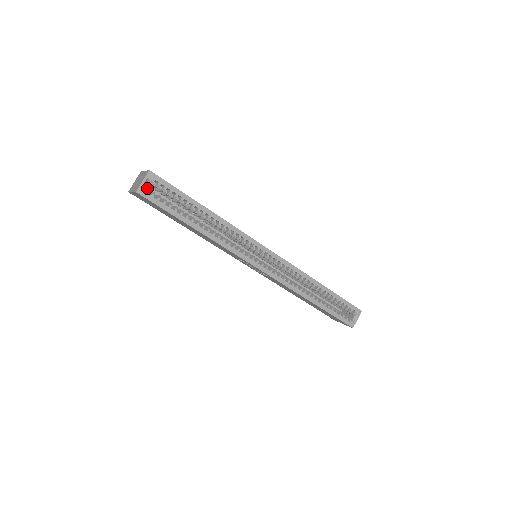
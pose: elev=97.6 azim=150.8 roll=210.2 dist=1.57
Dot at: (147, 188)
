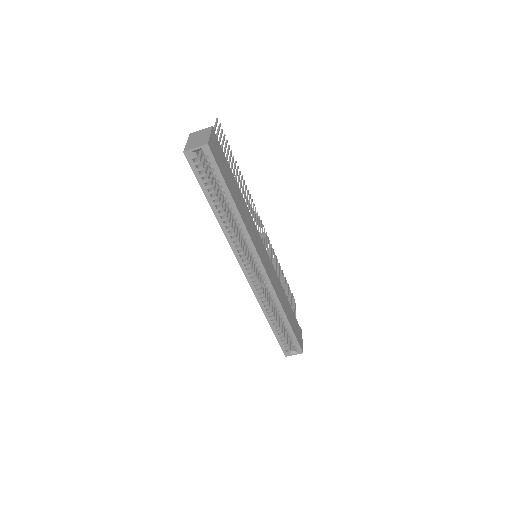
Dot at: (196, 154)
